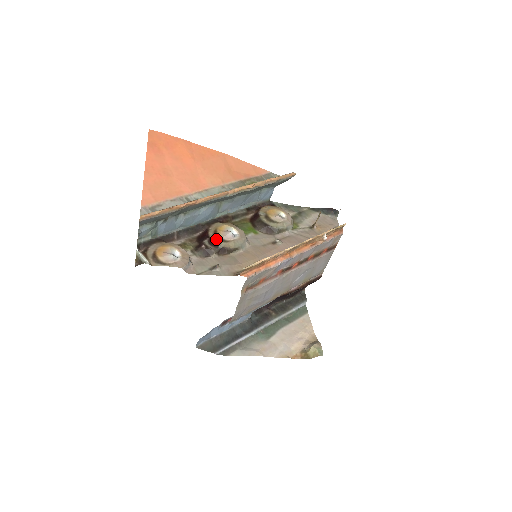
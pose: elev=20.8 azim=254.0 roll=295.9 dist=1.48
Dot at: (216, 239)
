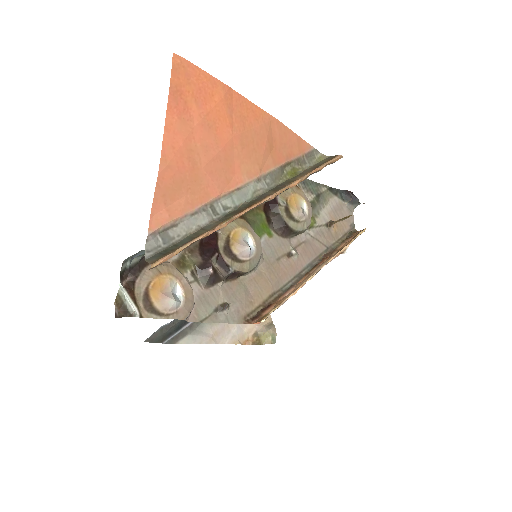
Dot at: (228, 256)
